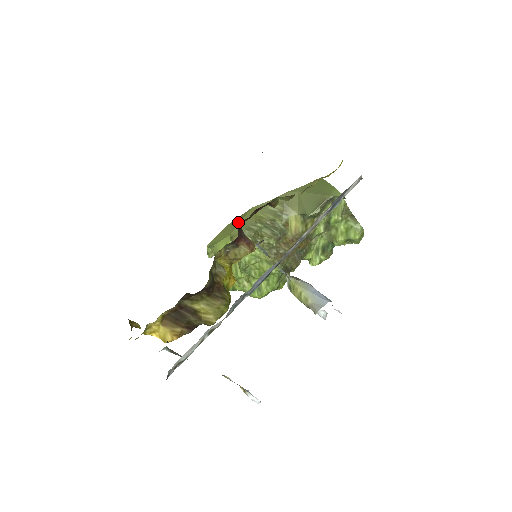
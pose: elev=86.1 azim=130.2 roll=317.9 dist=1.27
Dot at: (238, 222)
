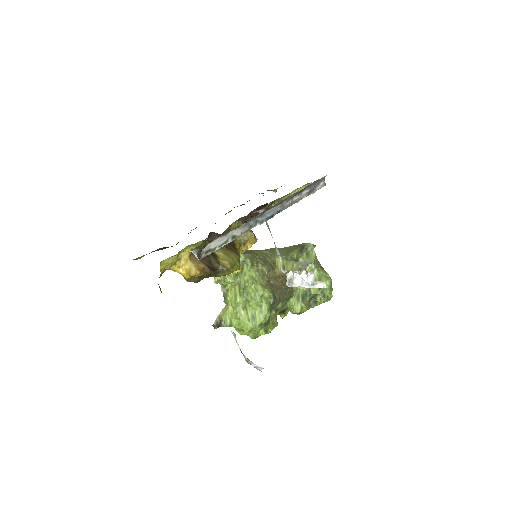
Dot at: occluded
